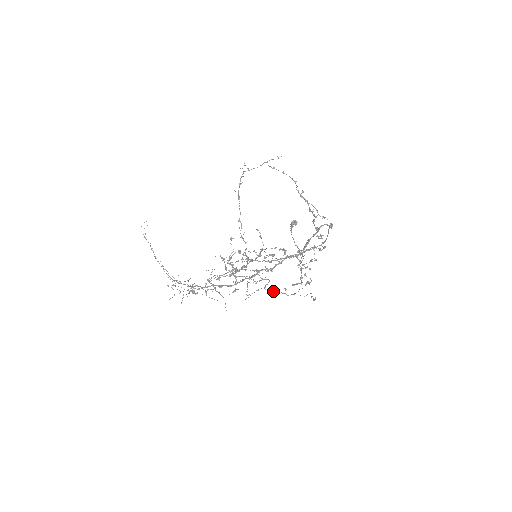
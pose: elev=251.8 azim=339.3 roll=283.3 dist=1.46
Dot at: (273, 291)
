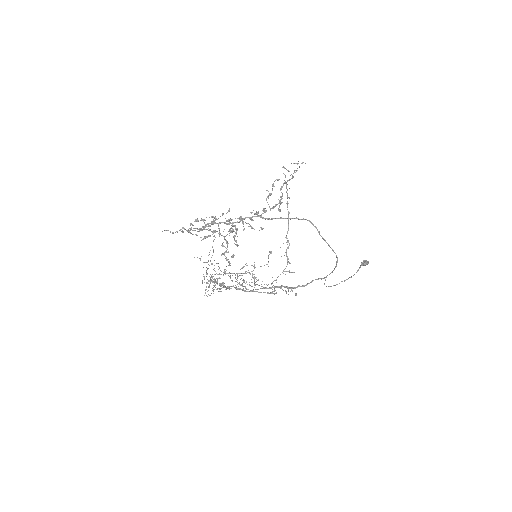
Dot at: (246, 288)
